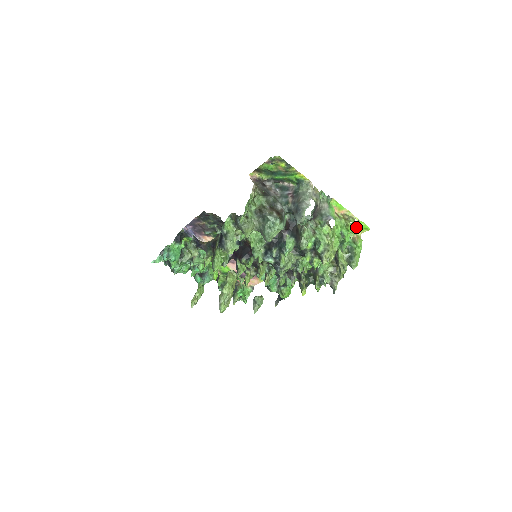
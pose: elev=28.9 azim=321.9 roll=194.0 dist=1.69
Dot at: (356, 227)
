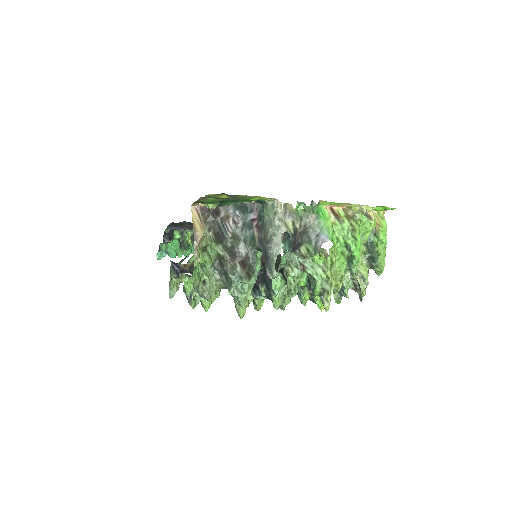
Dot at: (369, 223)
